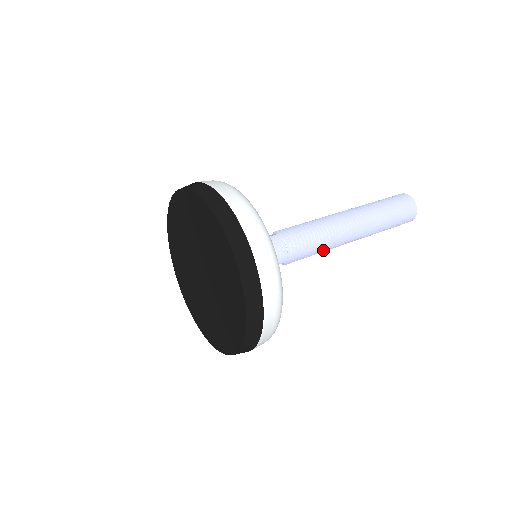
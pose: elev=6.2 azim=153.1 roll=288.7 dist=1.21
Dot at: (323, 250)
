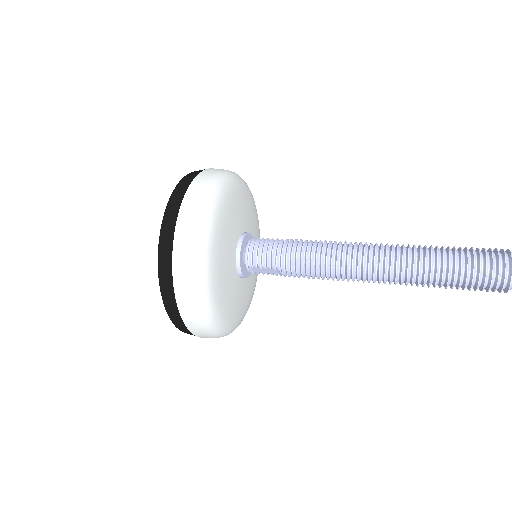
Dot at: (331, 273)
